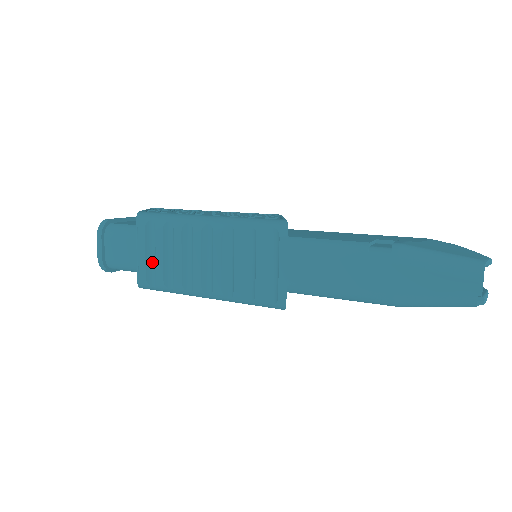
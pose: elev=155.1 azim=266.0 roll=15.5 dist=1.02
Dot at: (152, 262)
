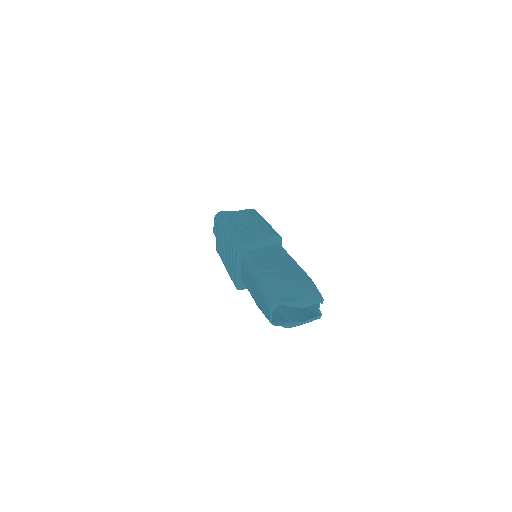
Dot at: occluded
